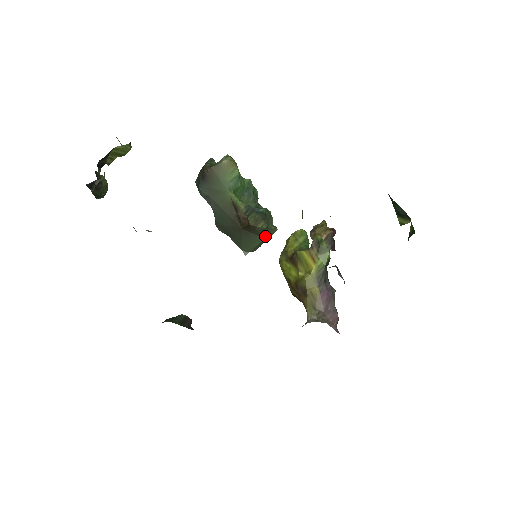
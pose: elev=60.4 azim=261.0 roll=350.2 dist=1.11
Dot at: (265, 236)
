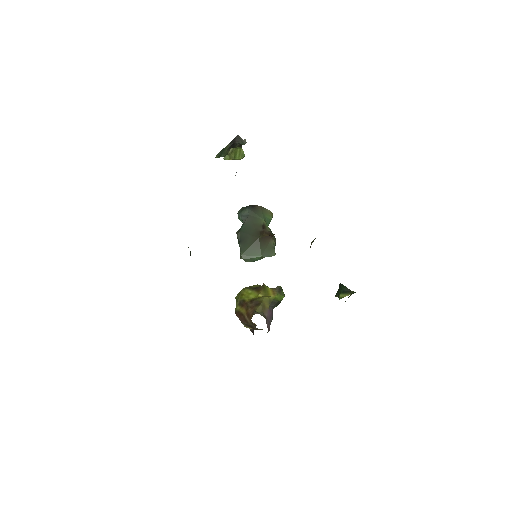
Dot at: (265, 254)
